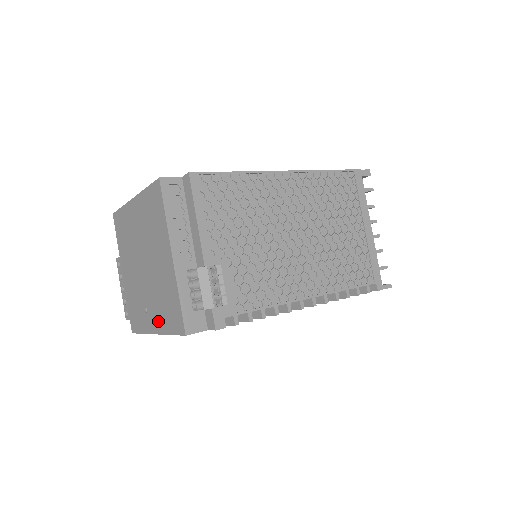
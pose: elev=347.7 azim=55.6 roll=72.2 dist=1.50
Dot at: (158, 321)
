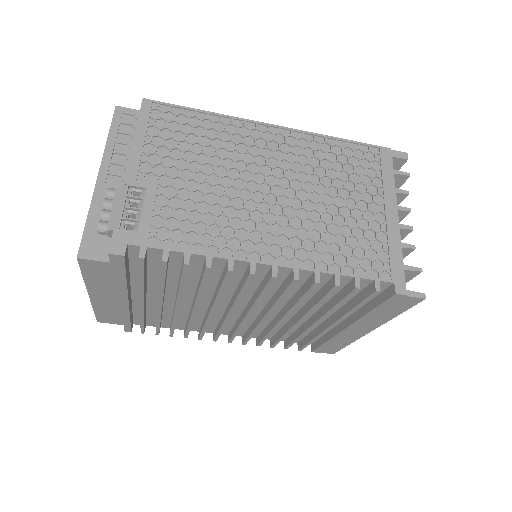
Dot at: occluded
